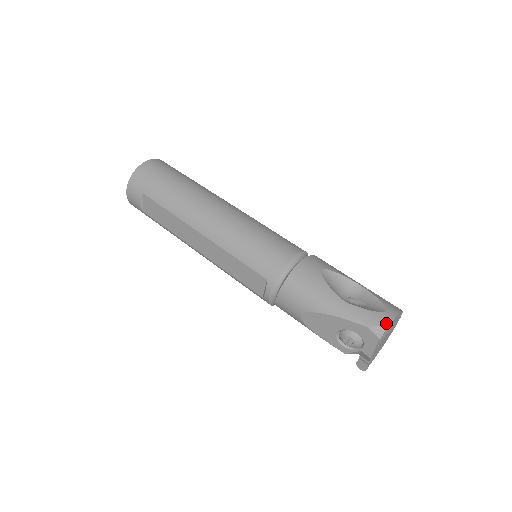
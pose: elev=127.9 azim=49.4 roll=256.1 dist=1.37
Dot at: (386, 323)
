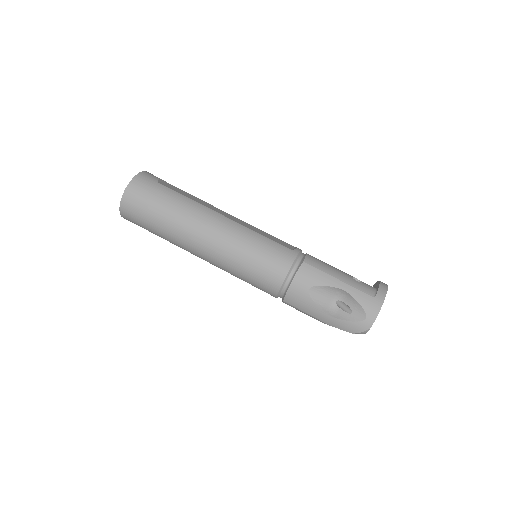
Dot at: (366, 330)
